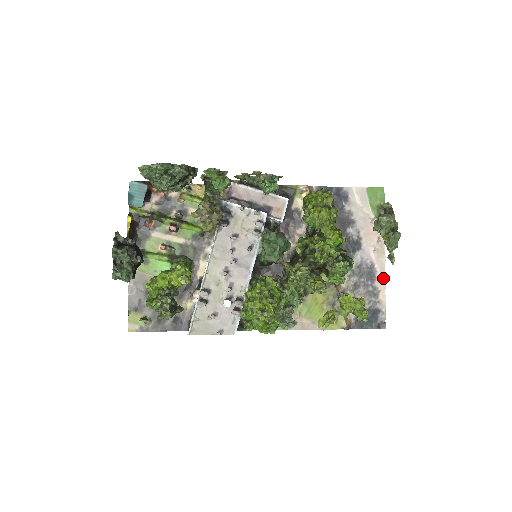
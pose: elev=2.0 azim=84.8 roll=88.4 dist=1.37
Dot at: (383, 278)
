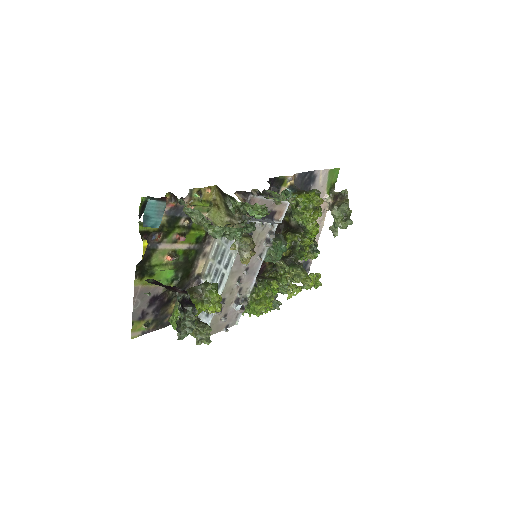
Dot at: (318, 239)
